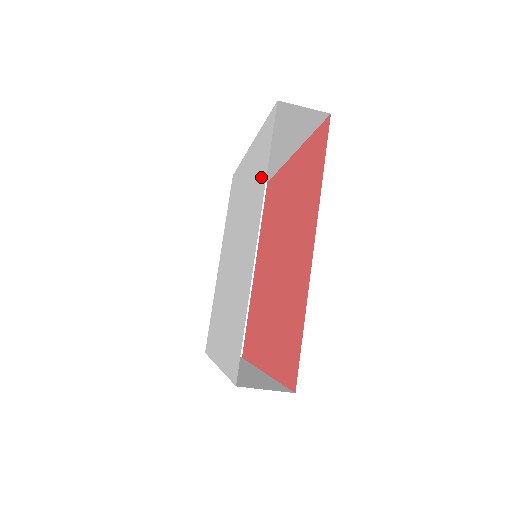
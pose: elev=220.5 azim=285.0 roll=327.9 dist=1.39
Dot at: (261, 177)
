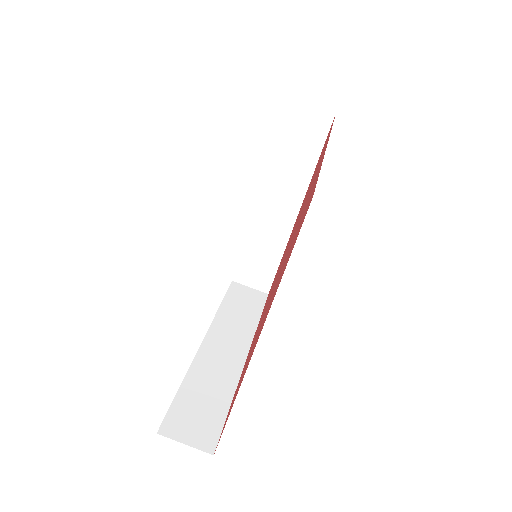
Dot at: occluded
